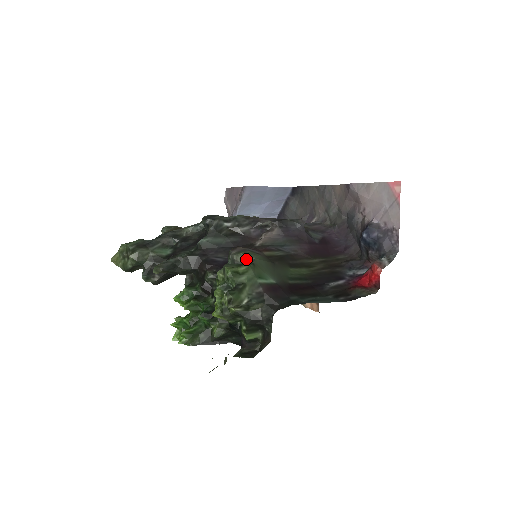
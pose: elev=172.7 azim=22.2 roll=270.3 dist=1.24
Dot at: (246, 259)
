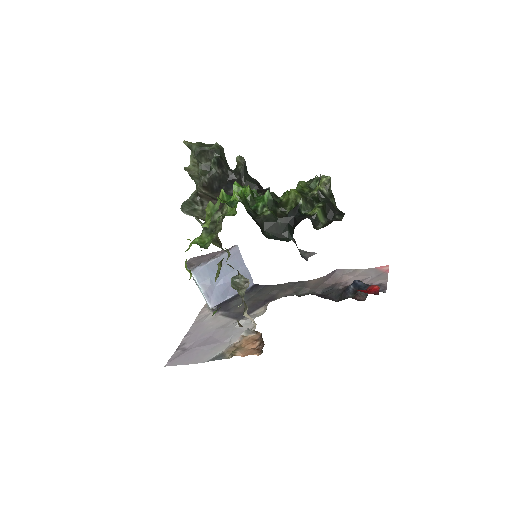
Dot at: occluded
